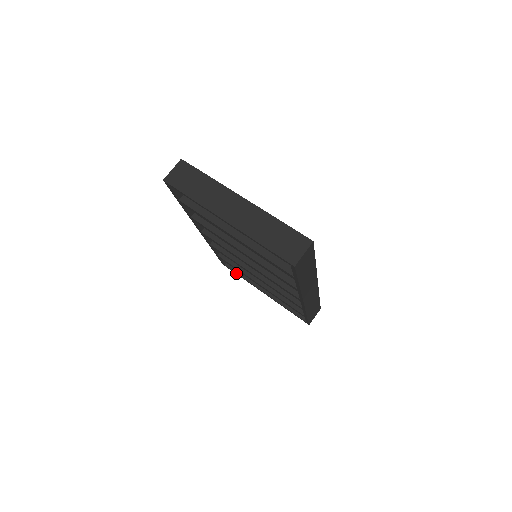
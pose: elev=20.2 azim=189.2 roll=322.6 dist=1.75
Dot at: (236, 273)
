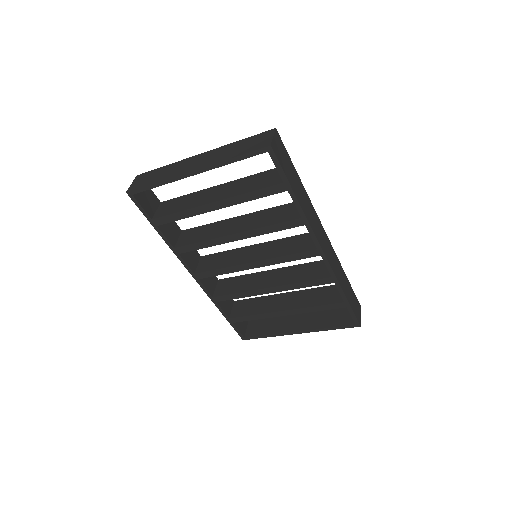
Dot at: (259, 336)
